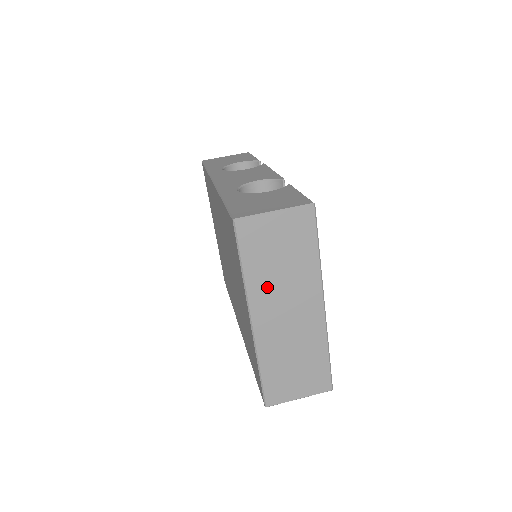
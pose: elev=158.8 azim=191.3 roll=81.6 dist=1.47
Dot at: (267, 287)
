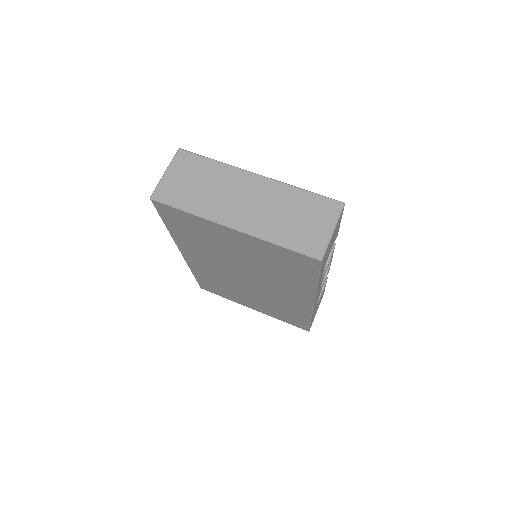
Dot at: (212, 203)
